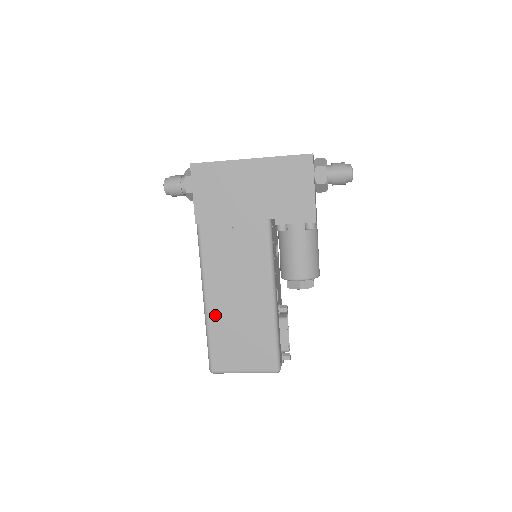
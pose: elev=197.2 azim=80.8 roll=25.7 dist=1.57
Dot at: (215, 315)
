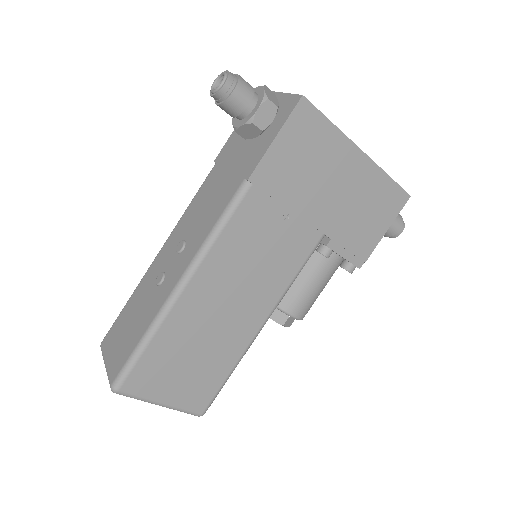
Dot at: (179, 317)
